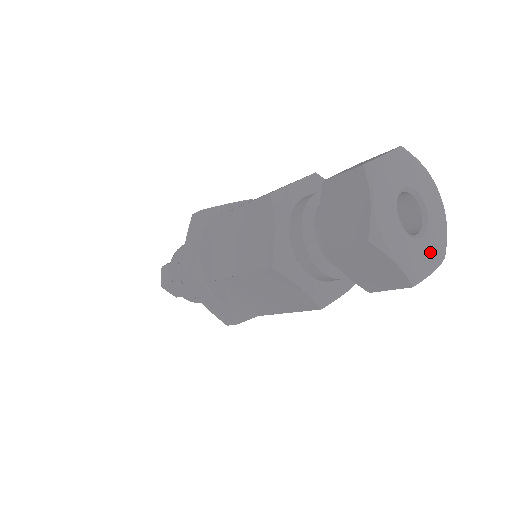
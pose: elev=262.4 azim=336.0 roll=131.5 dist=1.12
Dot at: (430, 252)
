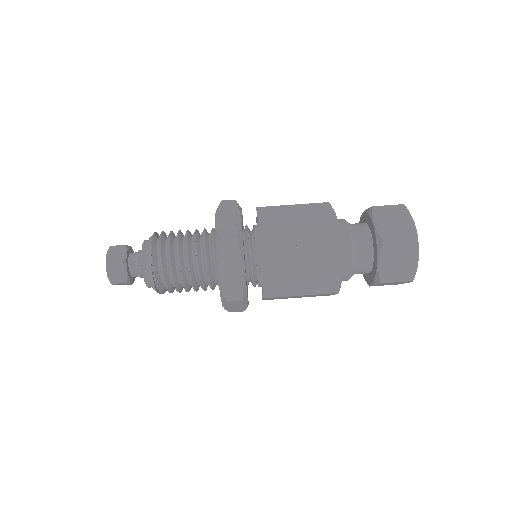
Dot at: occluded
